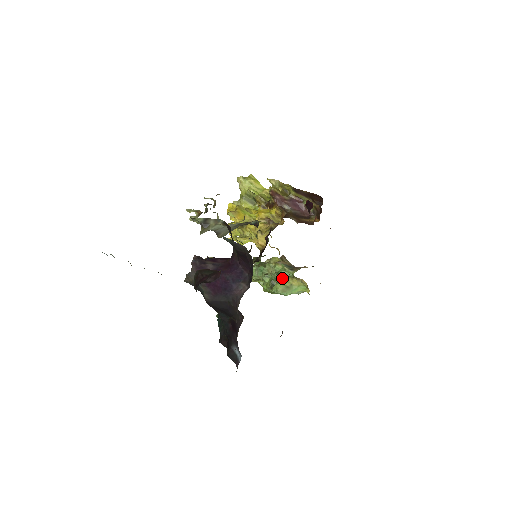
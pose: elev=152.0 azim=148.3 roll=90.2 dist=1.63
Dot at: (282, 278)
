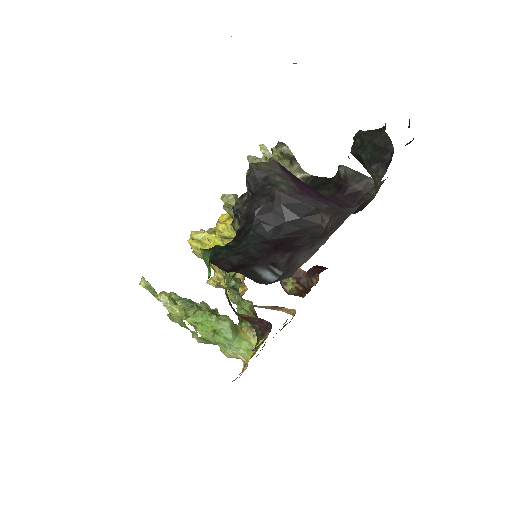
Dot at: occluded
